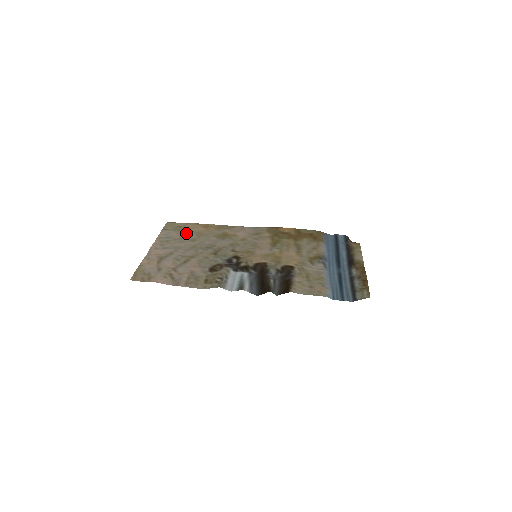
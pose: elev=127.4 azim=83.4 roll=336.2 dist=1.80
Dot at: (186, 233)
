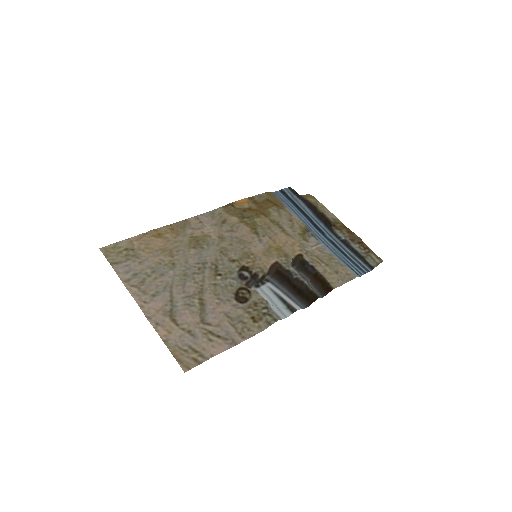
Dot at: (150, 257)
